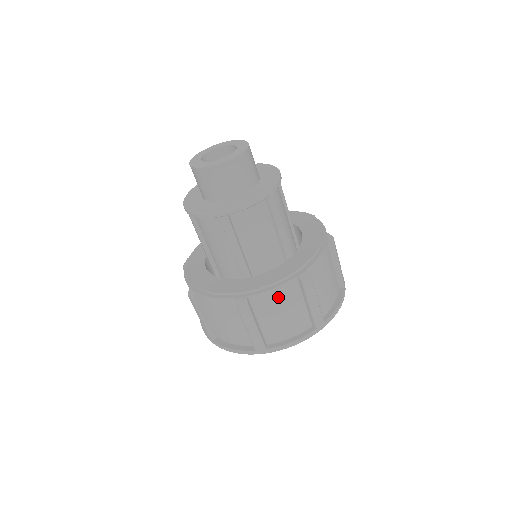
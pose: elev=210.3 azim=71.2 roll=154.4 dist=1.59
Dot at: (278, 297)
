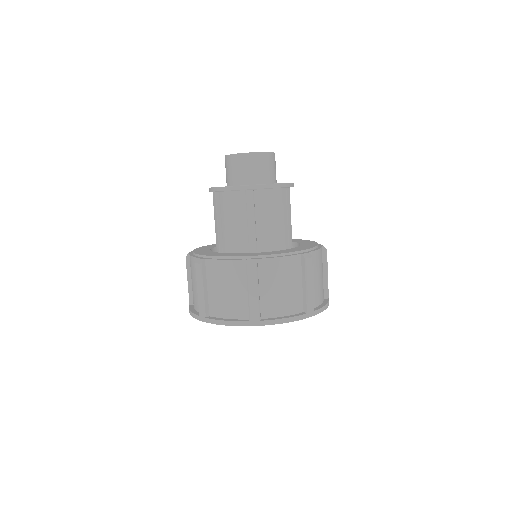
Dot at: (283, 267)
